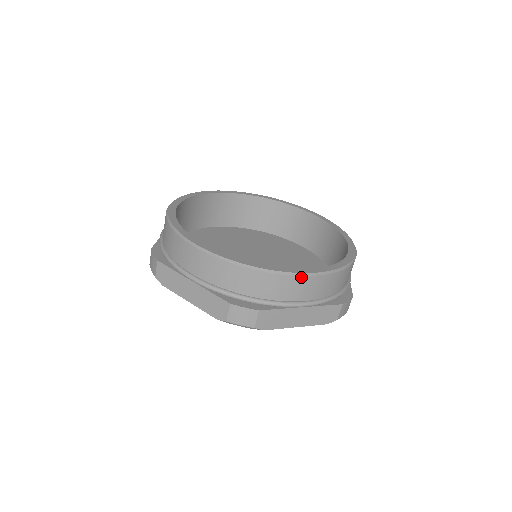
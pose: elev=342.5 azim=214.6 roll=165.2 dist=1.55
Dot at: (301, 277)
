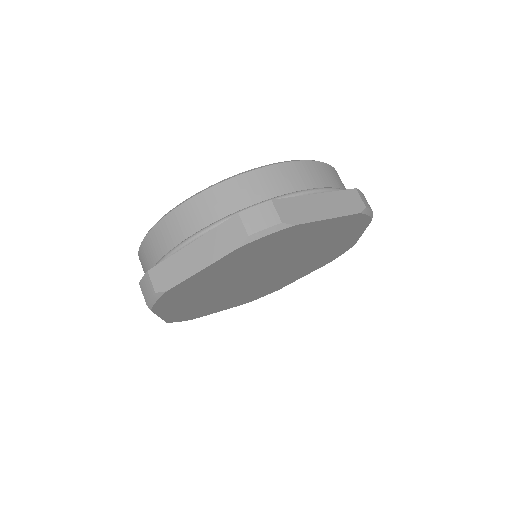
Dot at: (289, 163)
